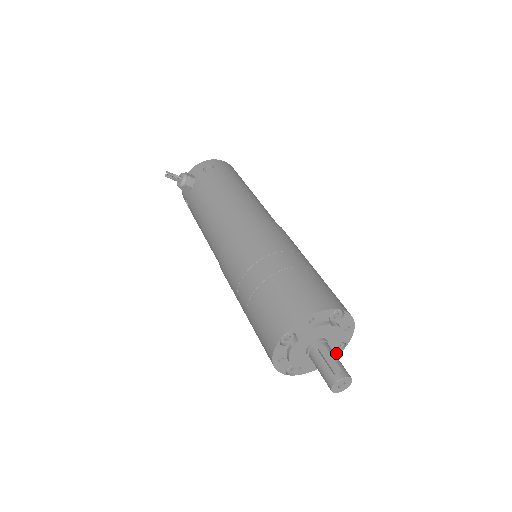
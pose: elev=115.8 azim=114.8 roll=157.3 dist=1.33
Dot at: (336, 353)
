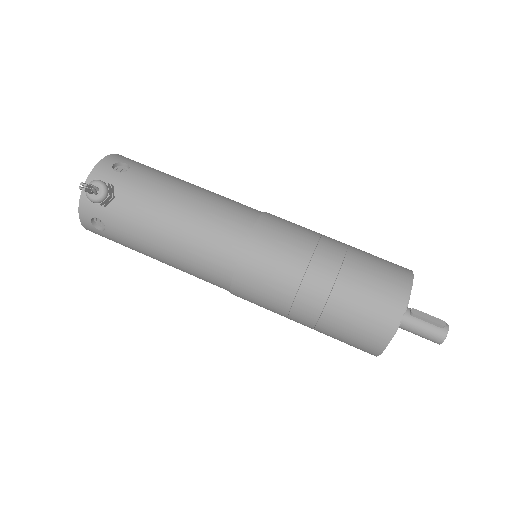
Dot at: occluded
